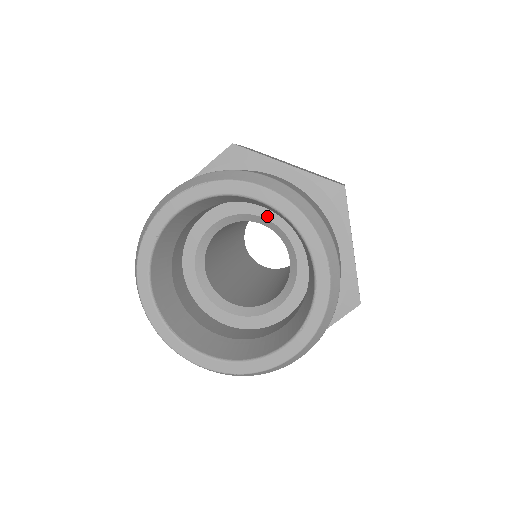
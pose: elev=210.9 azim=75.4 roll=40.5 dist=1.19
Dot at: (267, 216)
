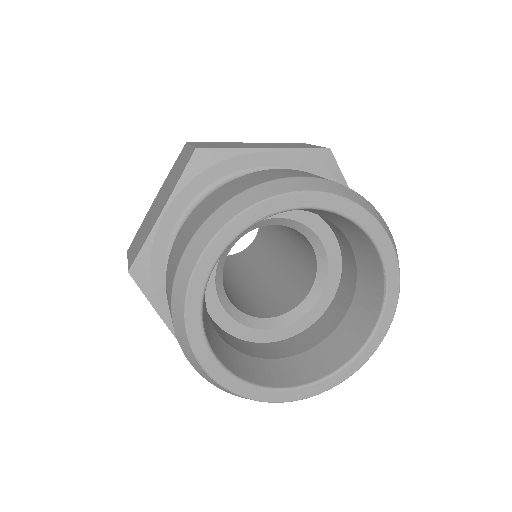
Dot at: (327, 246)
